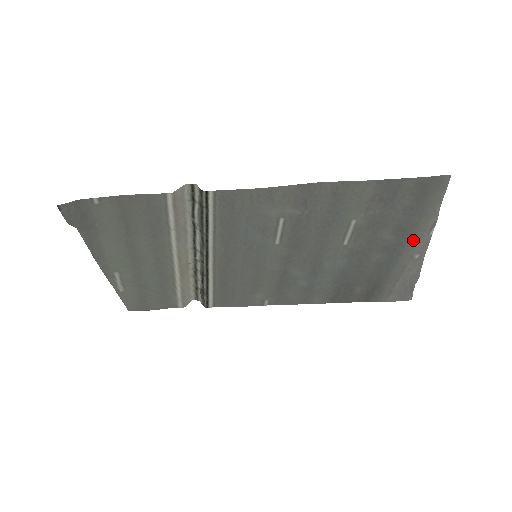
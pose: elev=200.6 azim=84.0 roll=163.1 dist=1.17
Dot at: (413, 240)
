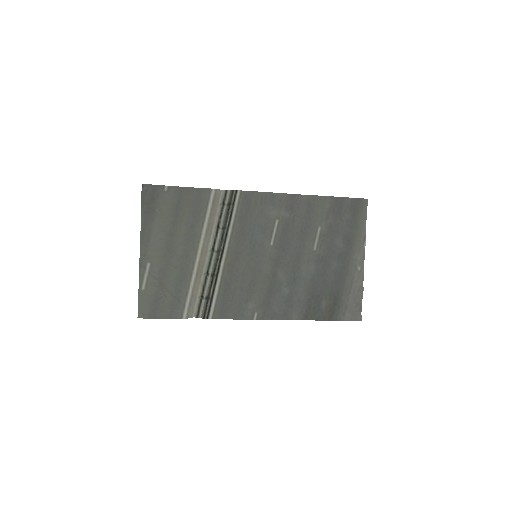
Dot at: (355, 251)
